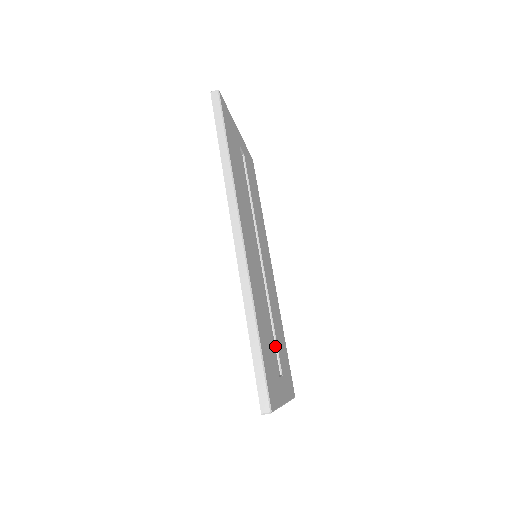
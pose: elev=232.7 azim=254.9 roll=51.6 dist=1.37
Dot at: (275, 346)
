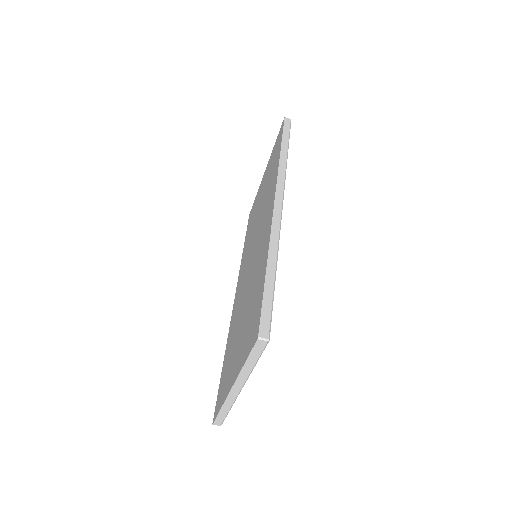
Dot at: occluded
